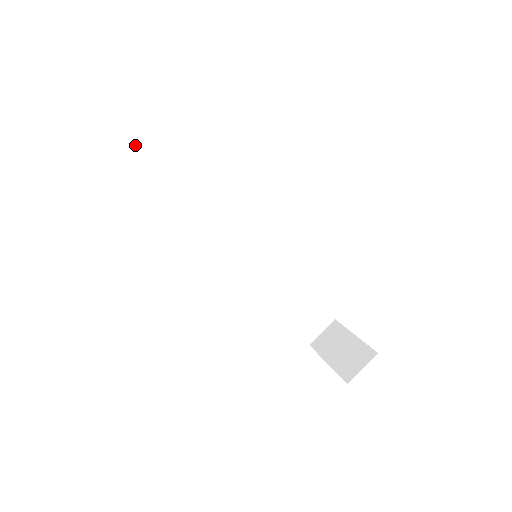
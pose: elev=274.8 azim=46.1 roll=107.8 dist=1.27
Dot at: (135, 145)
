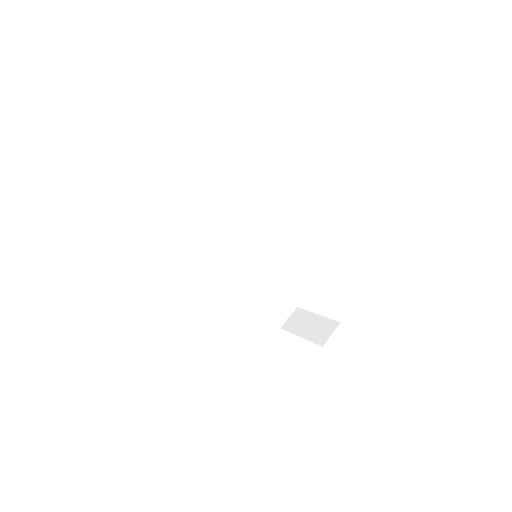
Dot at: (165, 173)
